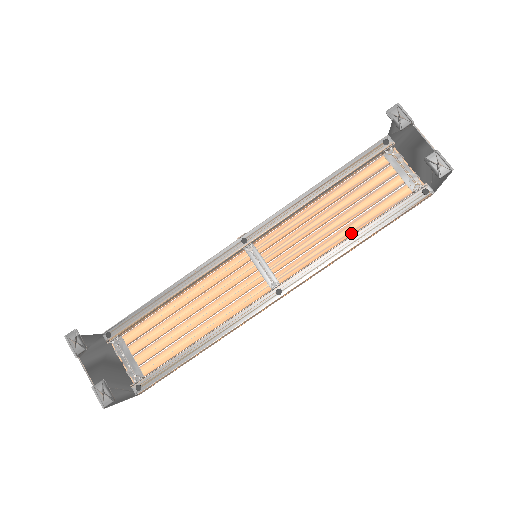
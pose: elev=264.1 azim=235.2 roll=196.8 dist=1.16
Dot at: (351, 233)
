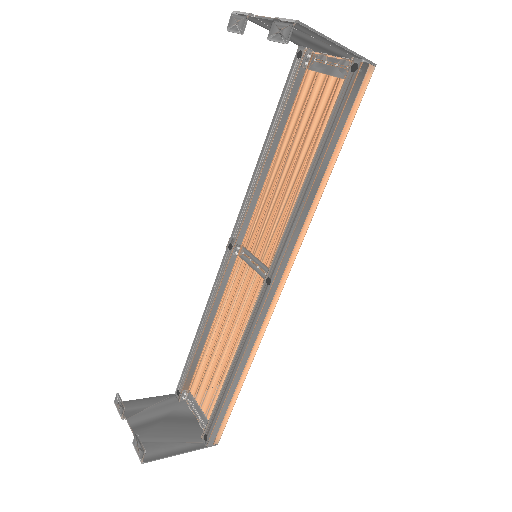
Dot at: occluded
